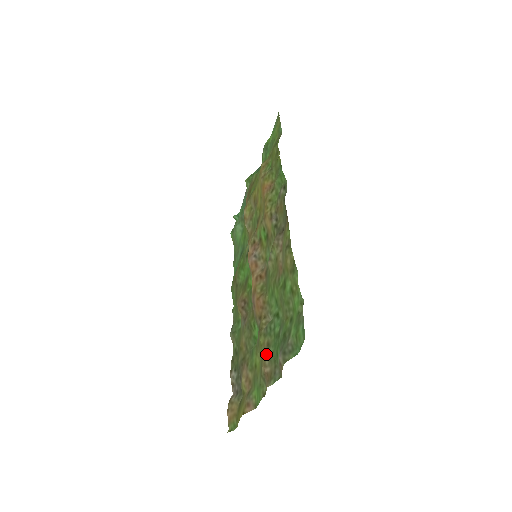
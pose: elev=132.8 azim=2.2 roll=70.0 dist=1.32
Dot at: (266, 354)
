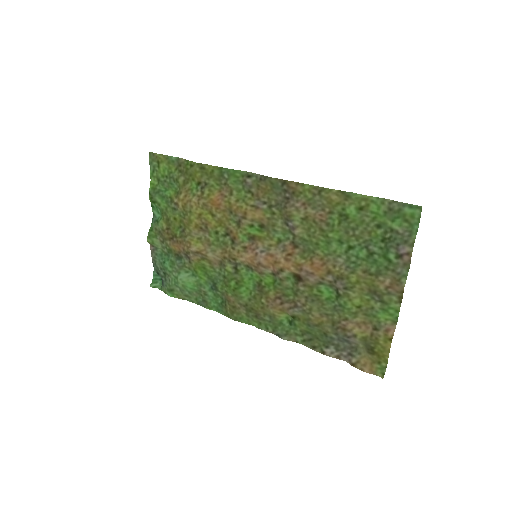
Dot at: (372, 278)
